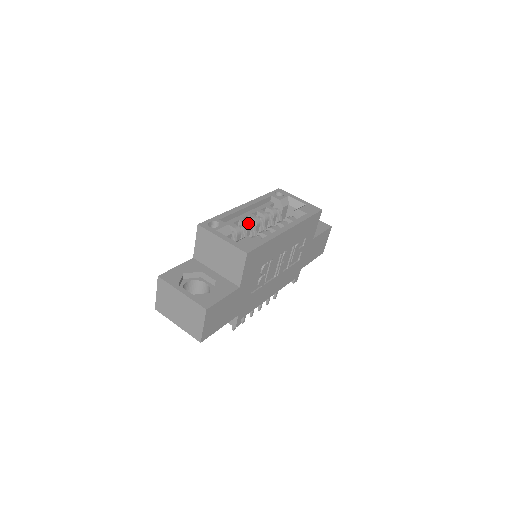
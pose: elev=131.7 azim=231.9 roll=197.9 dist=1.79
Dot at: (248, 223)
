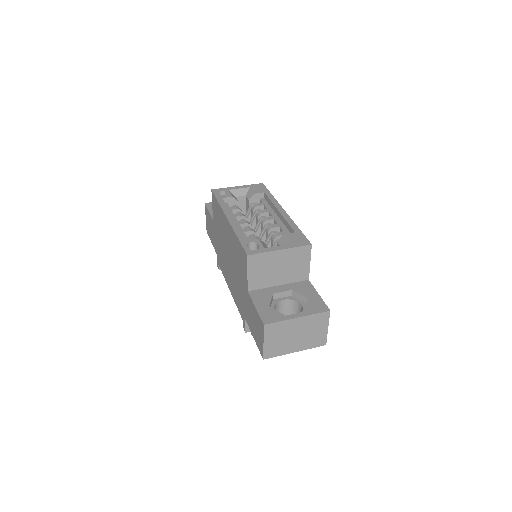
Dot at: (252, 229)
